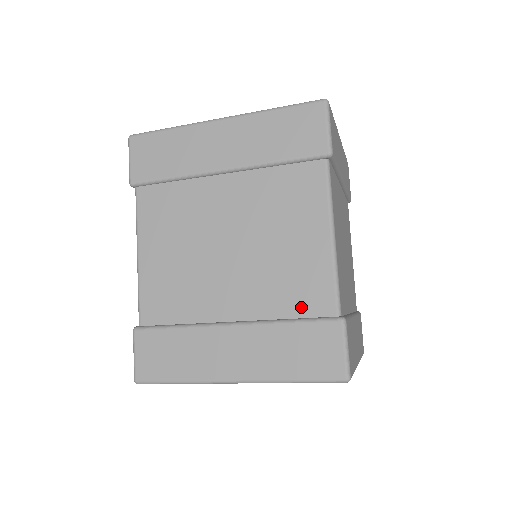
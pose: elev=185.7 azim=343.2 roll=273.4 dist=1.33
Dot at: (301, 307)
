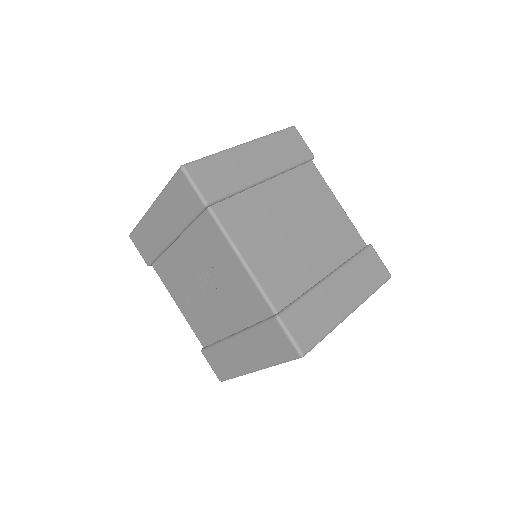
Dot at: (351, 248)
